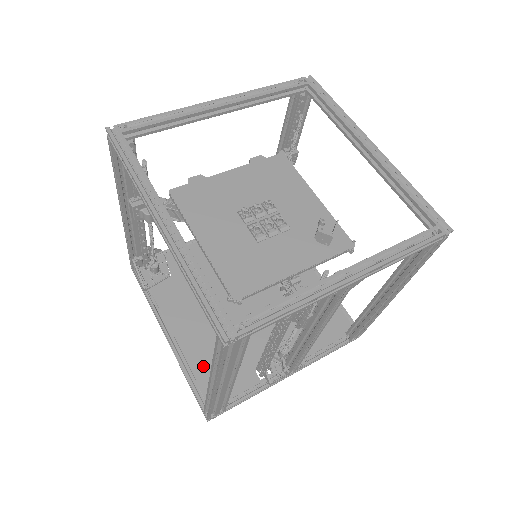
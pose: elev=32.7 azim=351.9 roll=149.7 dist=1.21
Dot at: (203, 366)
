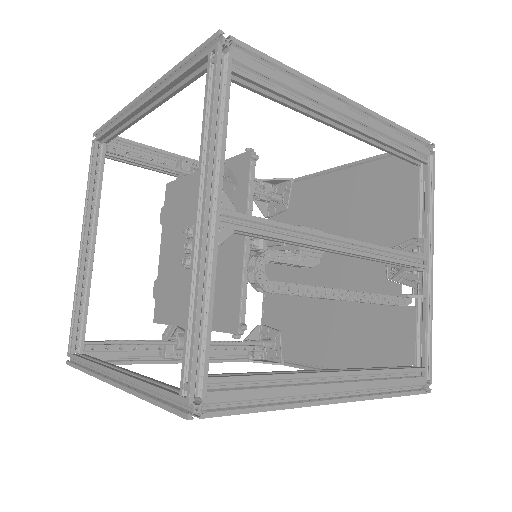
Dot at: (369, 360)
